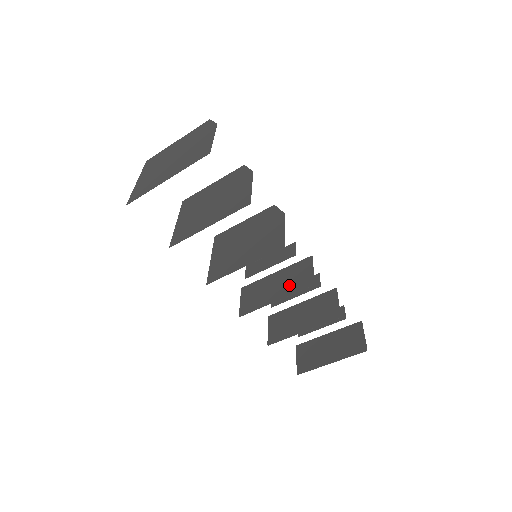
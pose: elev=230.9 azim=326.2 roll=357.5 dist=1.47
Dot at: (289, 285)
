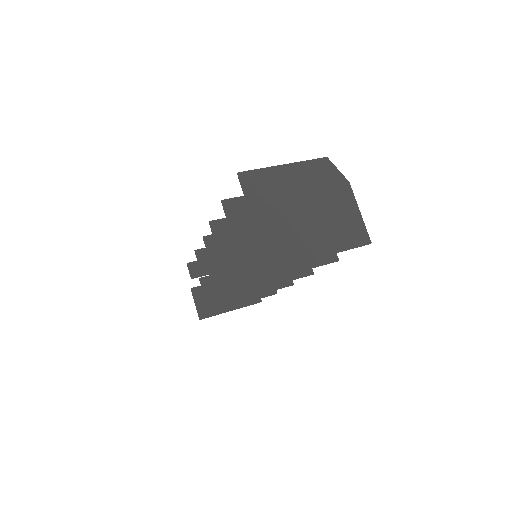
Dot at: occluded
